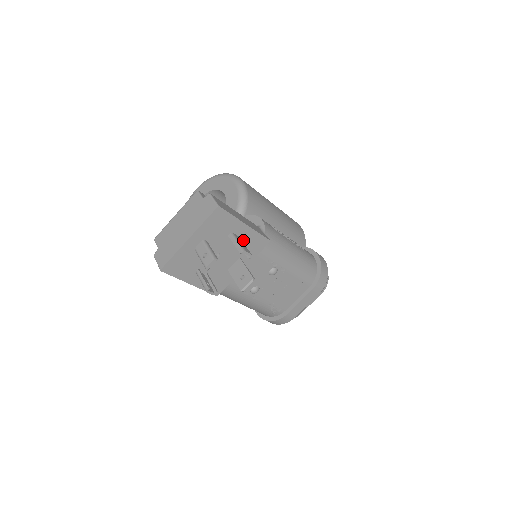
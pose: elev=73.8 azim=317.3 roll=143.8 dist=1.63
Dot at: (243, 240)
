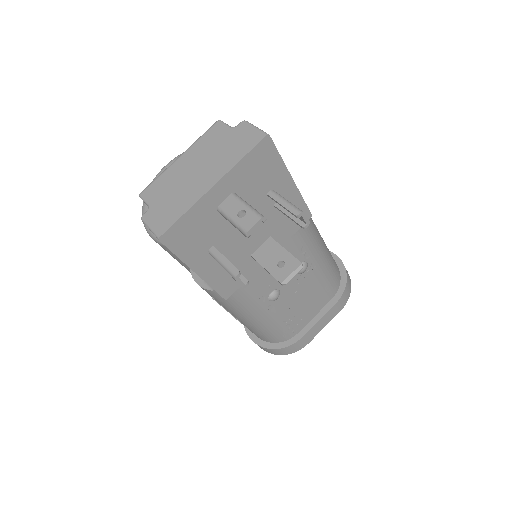
Dot at: occluded
